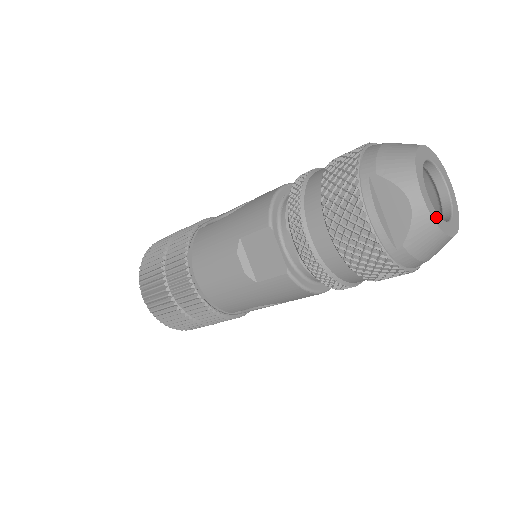
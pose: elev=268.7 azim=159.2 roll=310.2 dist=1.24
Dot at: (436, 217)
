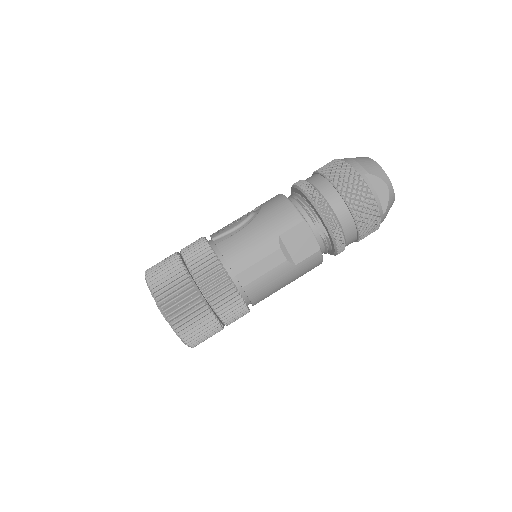
Dot at: occluded
